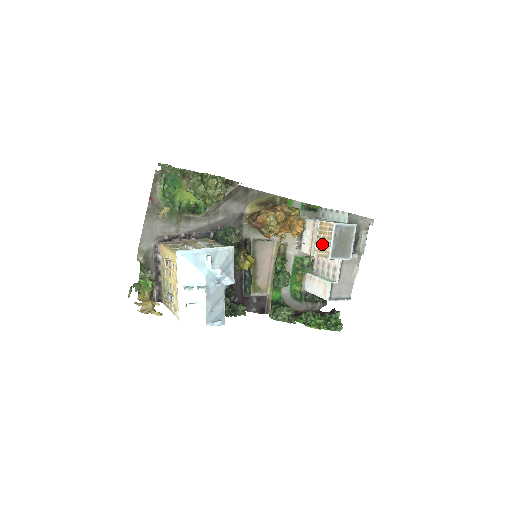
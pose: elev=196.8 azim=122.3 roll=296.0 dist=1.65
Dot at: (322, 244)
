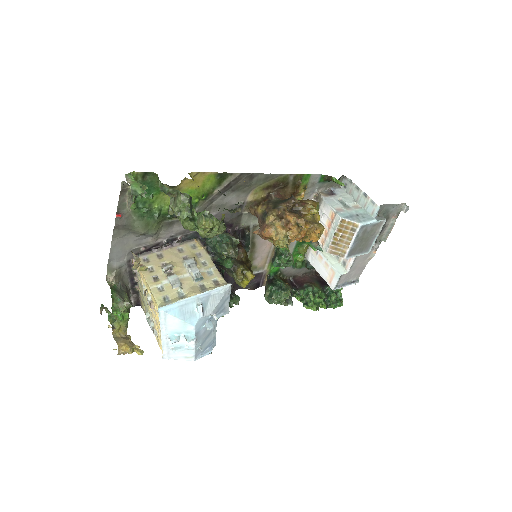
Dot at: (339, 242)
